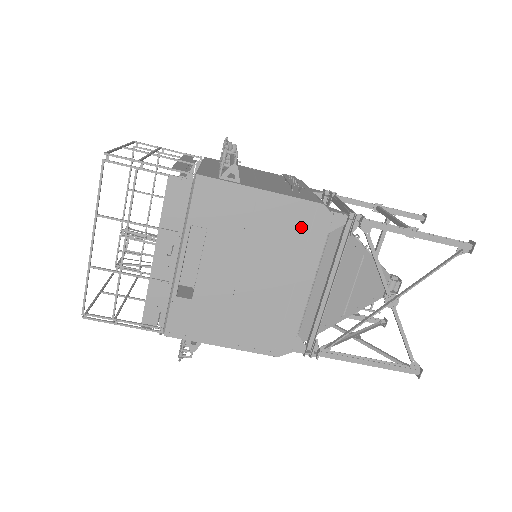
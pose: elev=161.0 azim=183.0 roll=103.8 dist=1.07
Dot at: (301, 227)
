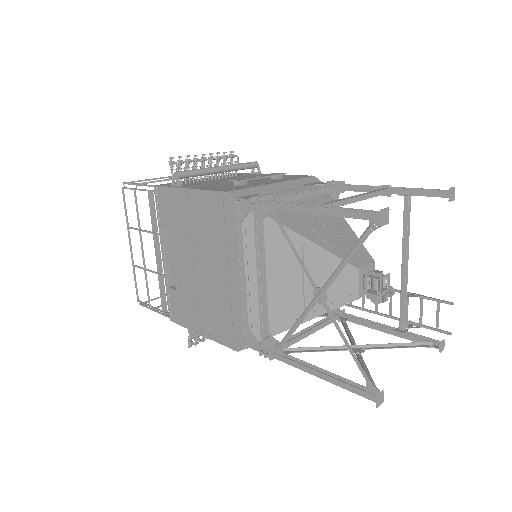
Dot at: (218, 218)
